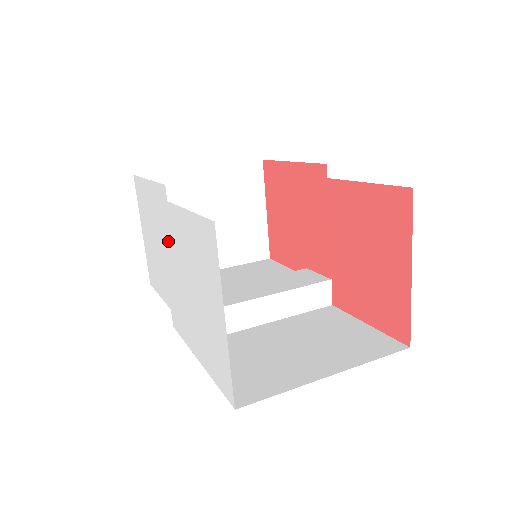
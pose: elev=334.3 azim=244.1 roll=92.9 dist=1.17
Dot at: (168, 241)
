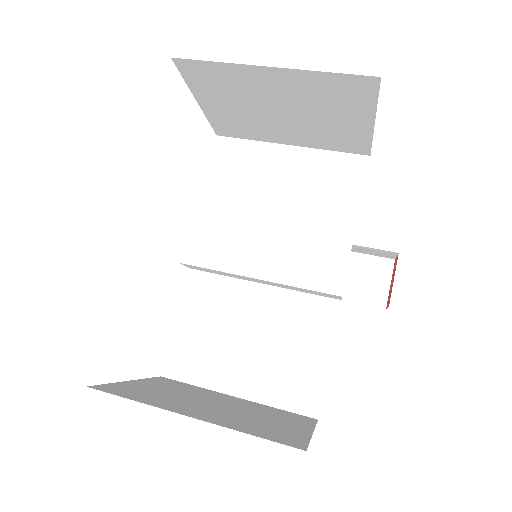
Dot at: occluded
